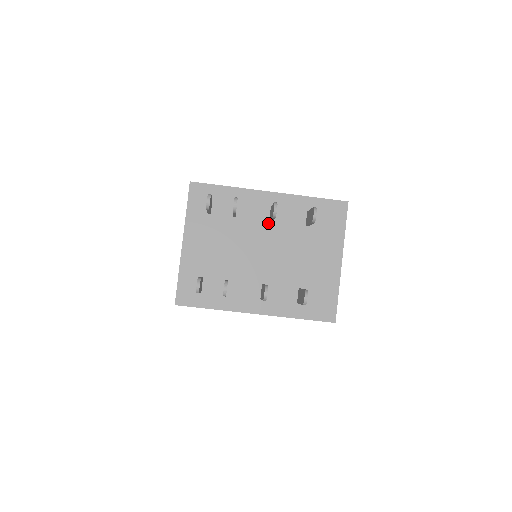
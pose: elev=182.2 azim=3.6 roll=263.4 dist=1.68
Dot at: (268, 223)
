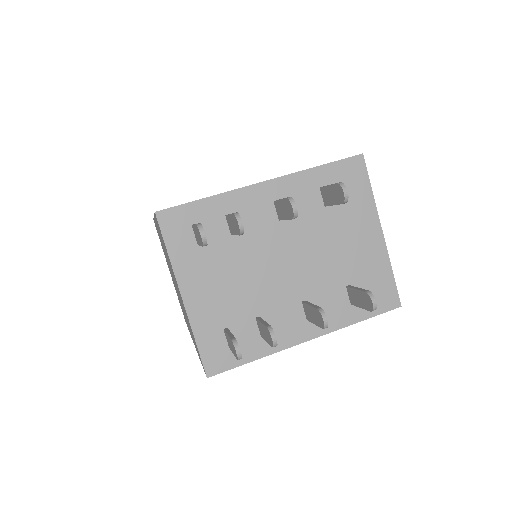
Dot at: (278, 223)
